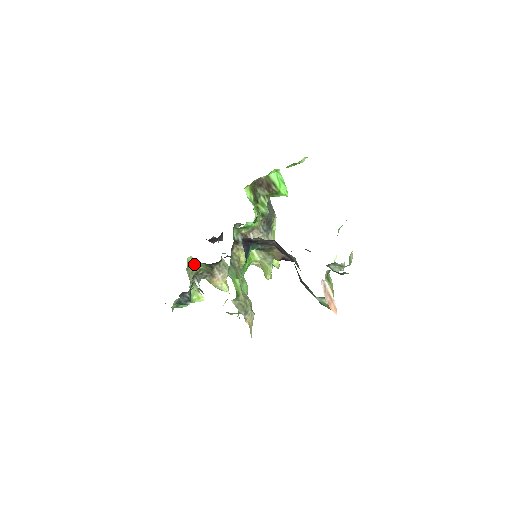
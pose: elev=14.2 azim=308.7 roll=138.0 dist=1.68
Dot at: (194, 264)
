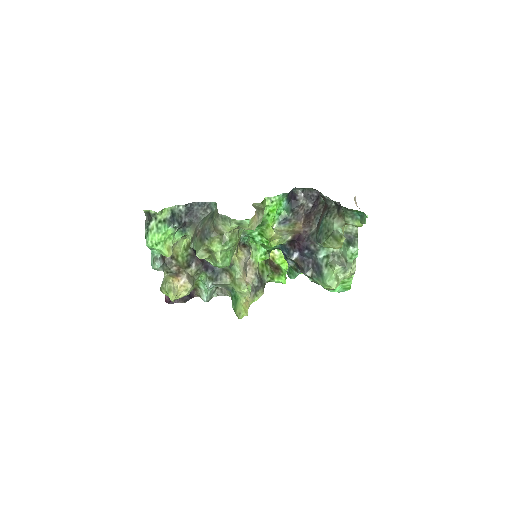
Dot at: (180, 251)
